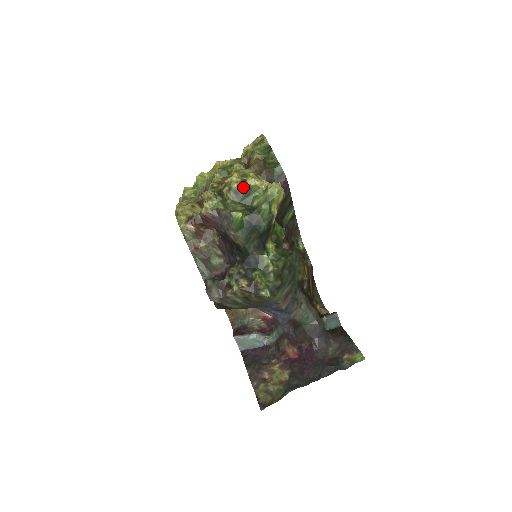
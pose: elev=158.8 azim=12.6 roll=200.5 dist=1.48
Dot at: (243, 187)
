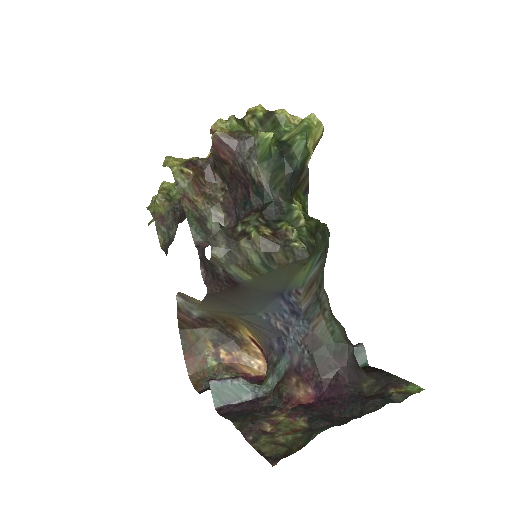
Dot at: (271, 117)
